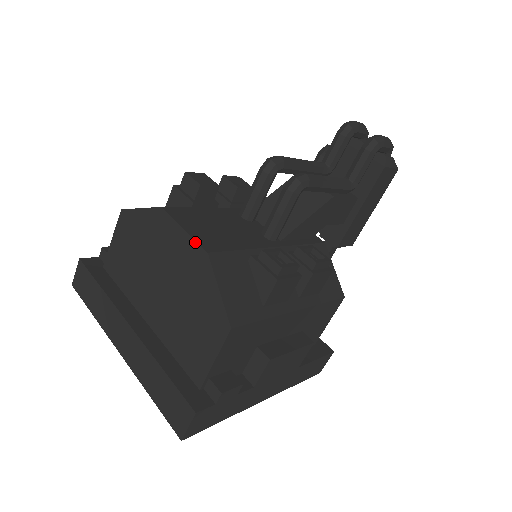
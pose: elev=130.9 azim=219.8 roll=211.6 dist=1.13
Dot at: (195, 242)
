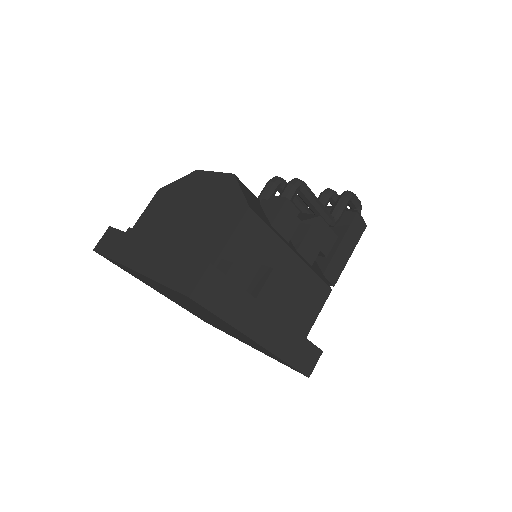
Dot at: (224, 173)
